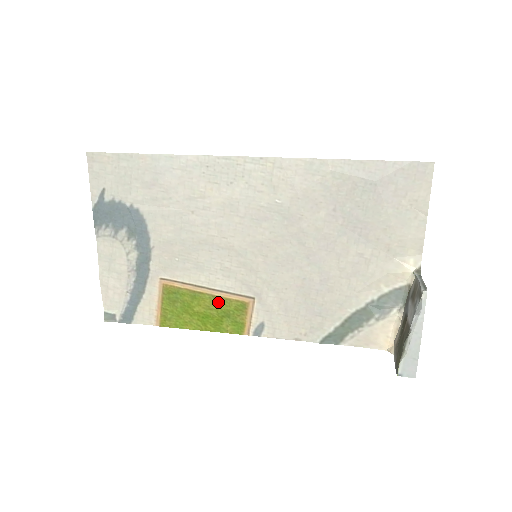
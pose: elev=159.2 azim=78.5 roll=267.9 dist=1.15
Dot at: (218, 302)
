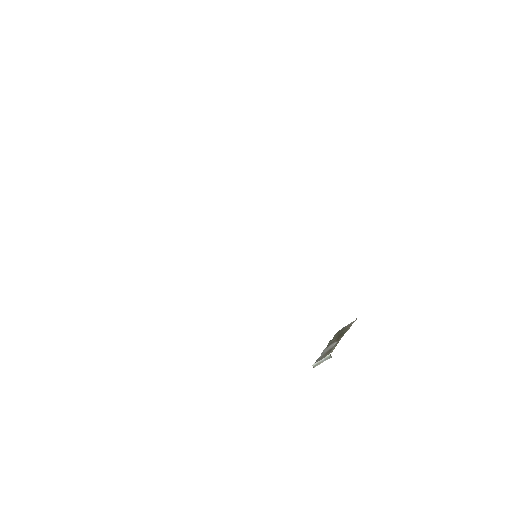
Dot at: occluded
